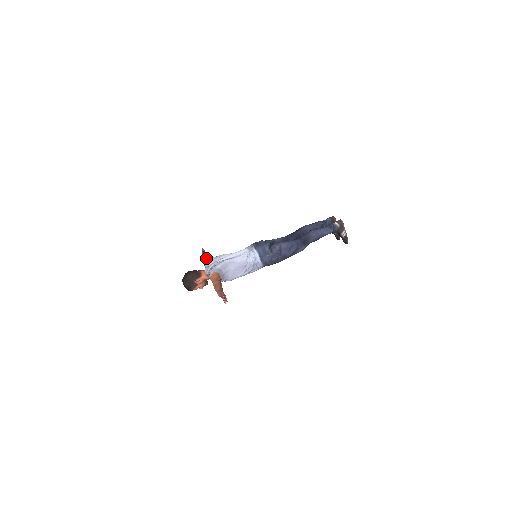
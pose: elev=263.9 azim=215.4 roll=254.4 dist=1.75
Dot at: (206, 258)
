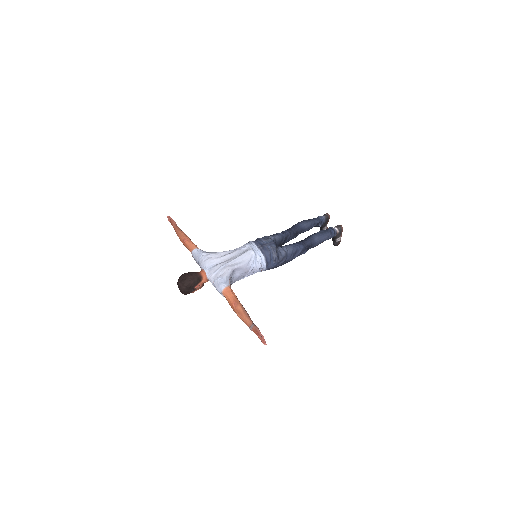
Dot at: (197, 250)
